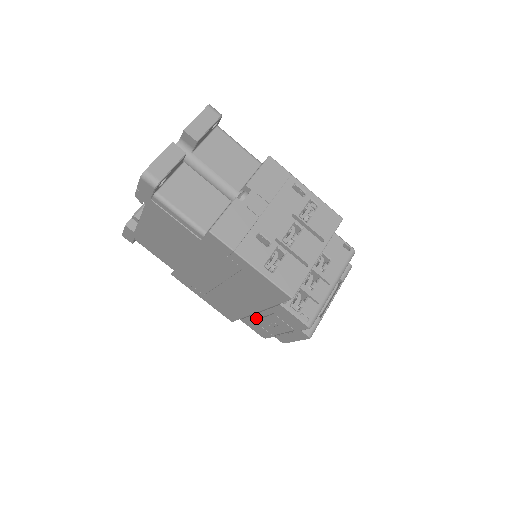
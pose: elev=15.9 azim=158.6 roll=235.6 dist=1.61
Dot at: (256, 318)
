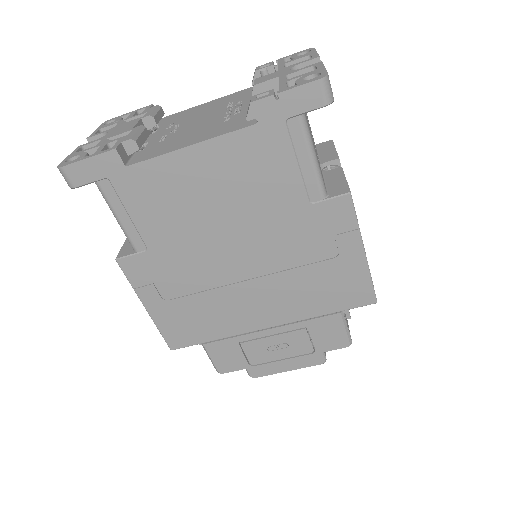
Dot at: (252, 338)
